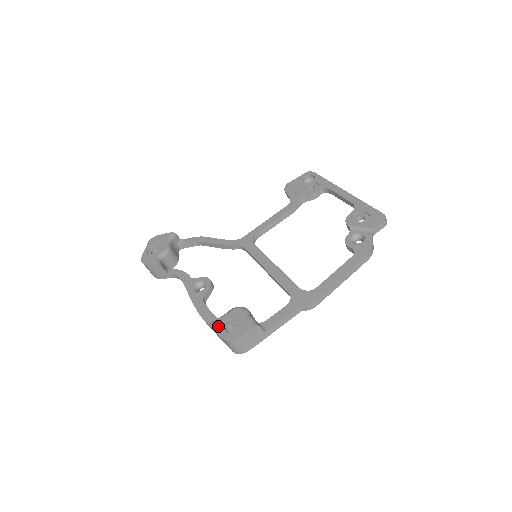
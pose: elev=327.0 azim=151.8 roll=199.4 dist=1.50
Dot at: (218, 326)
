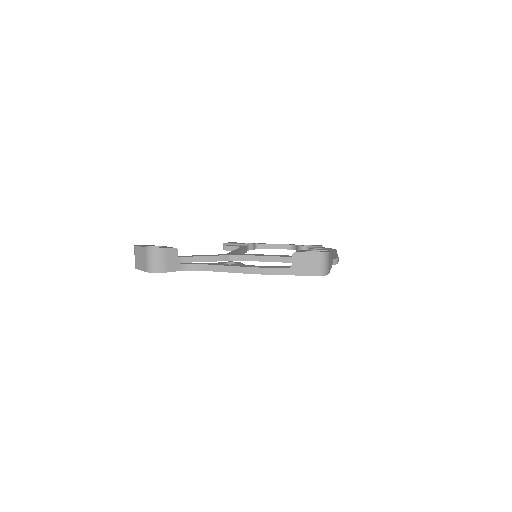
Dot at: (304, 251)
